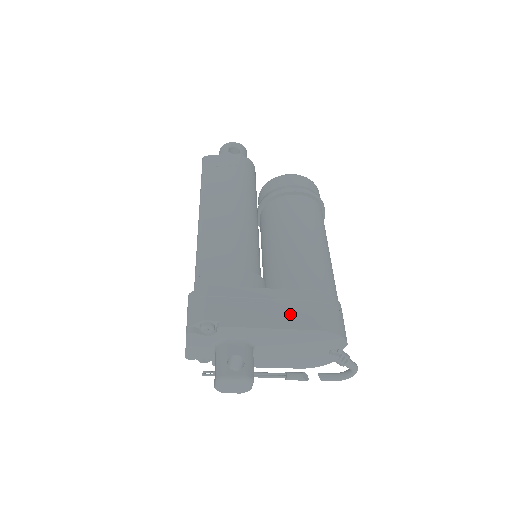
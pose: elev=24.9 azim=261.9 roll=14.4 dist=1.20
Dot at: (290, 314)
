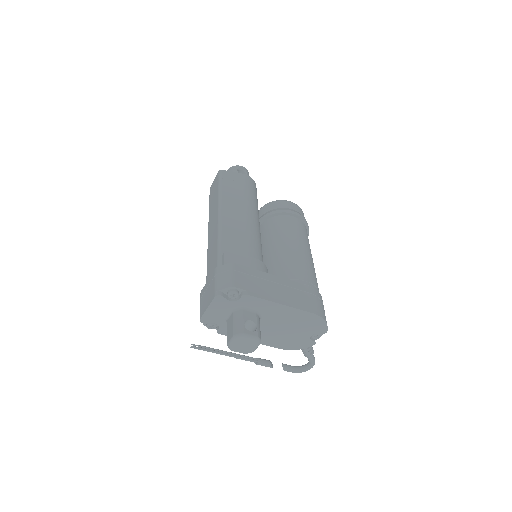
Dot at: (294, 298)
